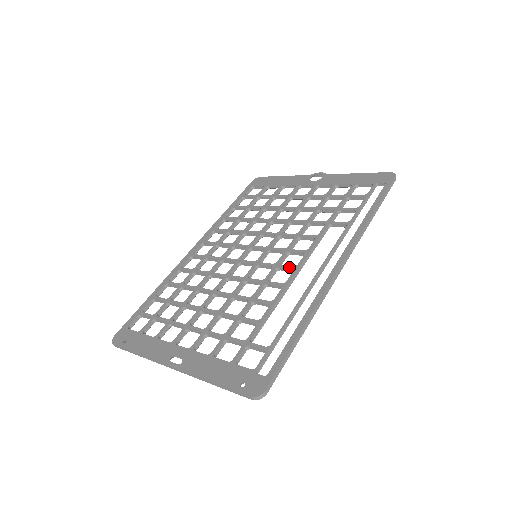
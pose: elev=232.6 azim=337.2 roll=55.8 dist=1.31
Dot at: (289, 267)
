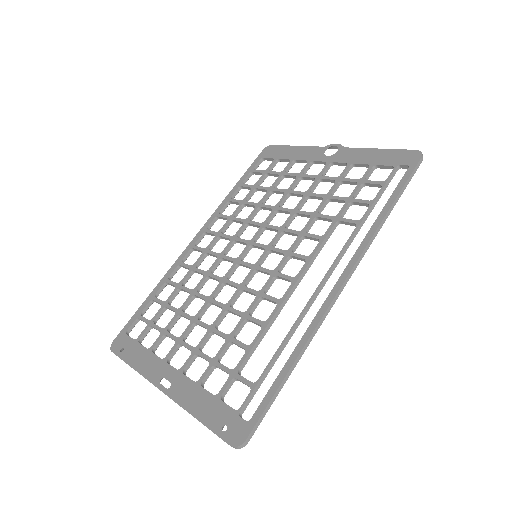
Dot at: (287, 277)
